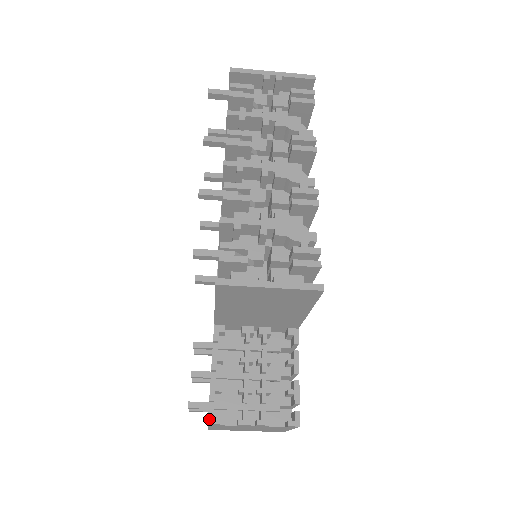
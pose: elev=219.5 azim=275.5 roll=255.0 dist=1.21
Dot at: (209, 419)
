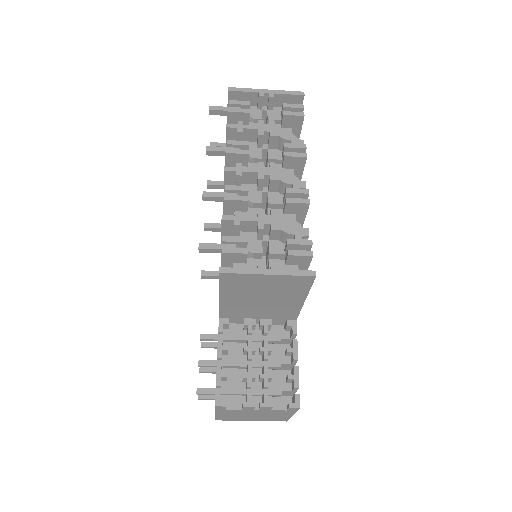
Dot at: (216, 402)
